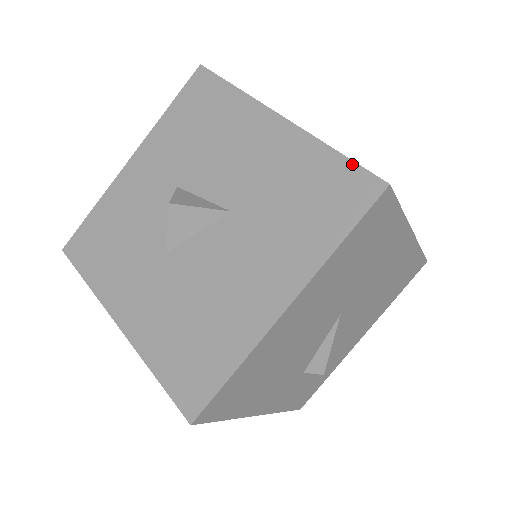
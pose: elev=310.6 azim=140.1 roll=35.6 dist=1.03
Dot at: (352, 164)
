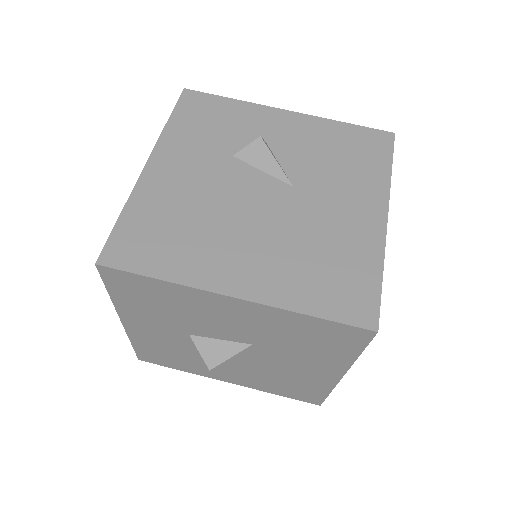
Dot at: (335, 324)
